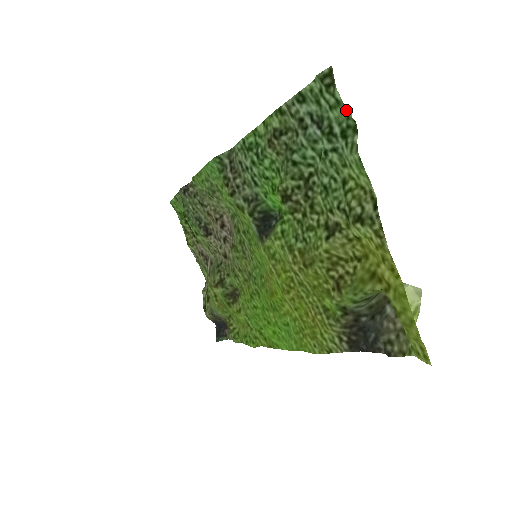
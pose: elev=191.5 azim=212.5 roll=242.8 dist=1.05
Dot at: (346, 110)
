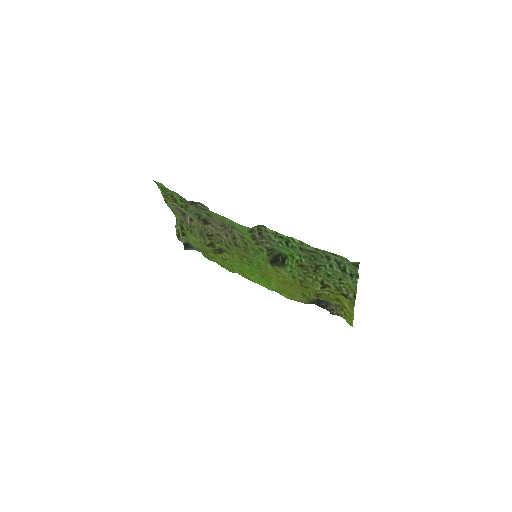
Dot at: (358, 273)
